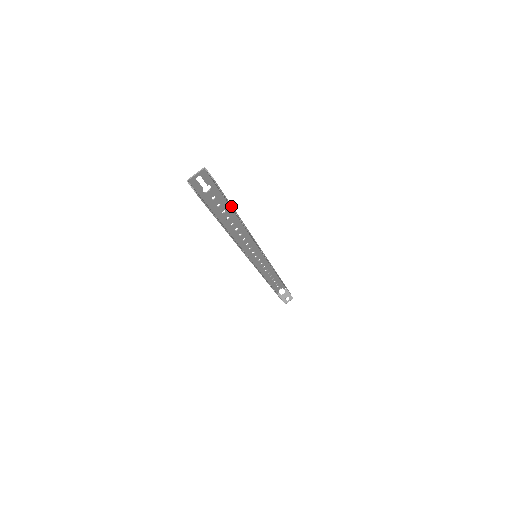
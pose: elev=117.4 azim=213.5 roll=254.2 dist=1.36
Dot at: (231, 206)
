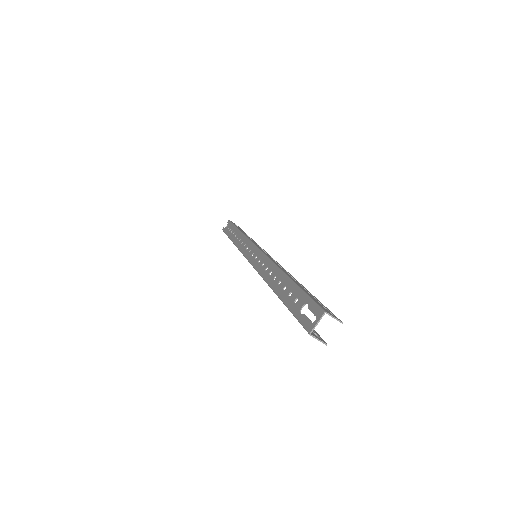
Dot at: occluded
